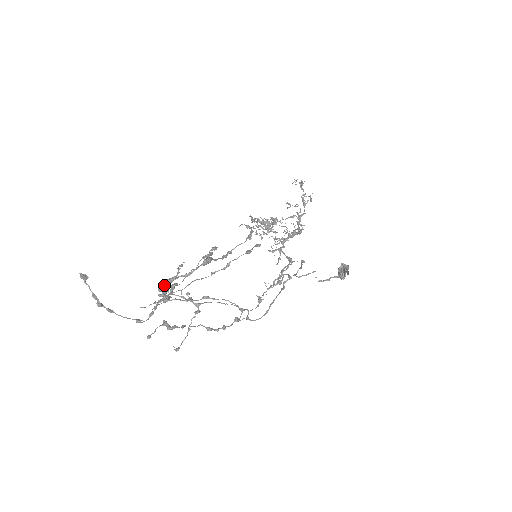
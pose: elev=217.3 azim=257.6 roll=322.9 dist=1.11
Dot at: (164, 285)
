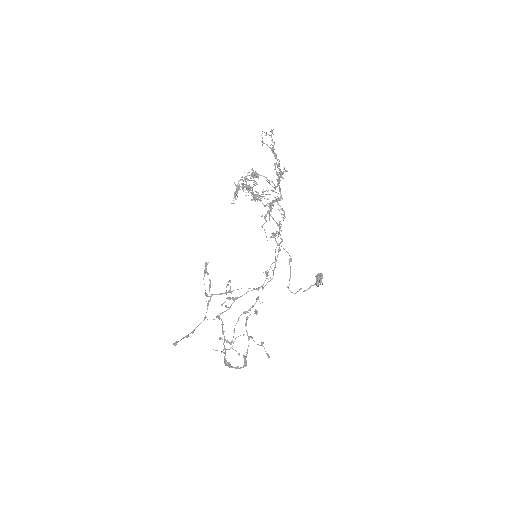
Dot at: occluded
